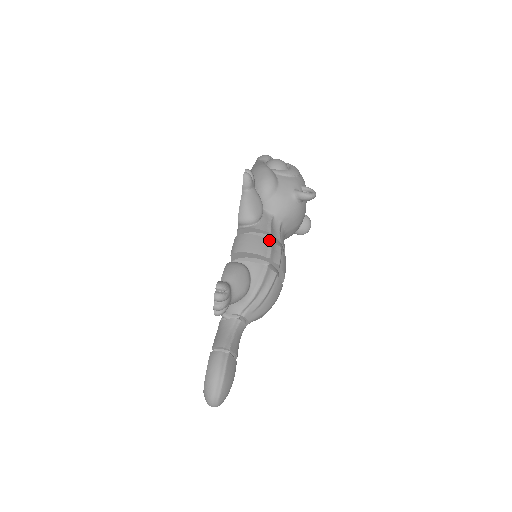
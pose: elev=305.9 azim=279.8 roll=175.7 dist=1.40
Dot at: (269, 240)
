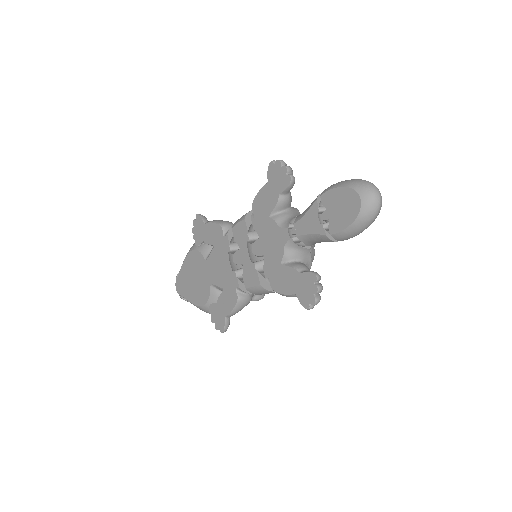
Dot at: occluded
